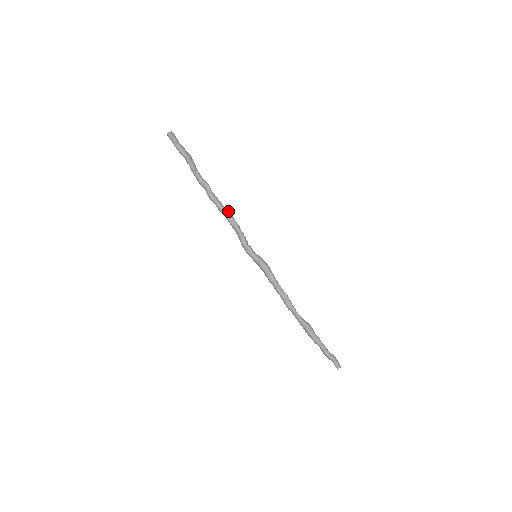
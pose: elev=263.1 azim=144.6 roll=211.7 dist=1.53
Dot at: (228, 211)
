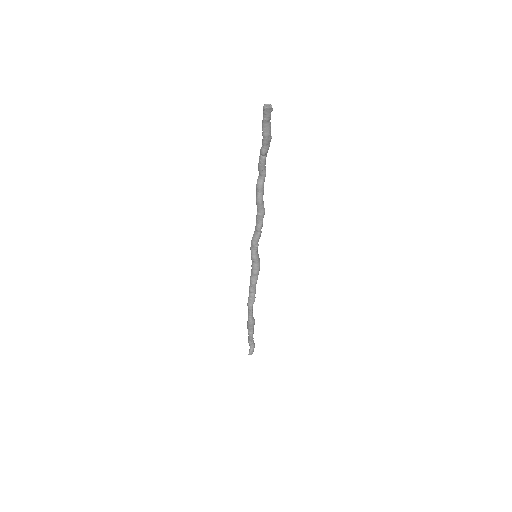
Dot at: (264, 209)
